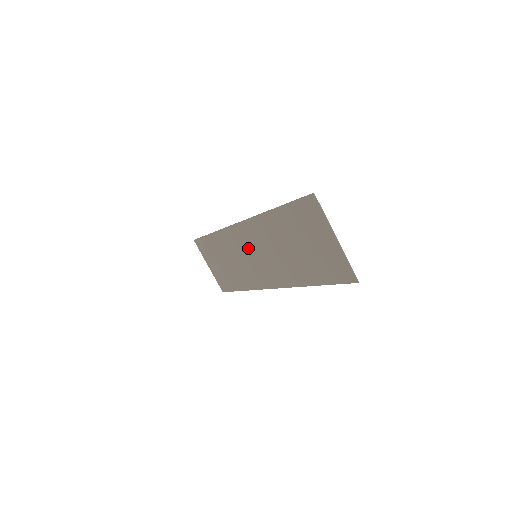
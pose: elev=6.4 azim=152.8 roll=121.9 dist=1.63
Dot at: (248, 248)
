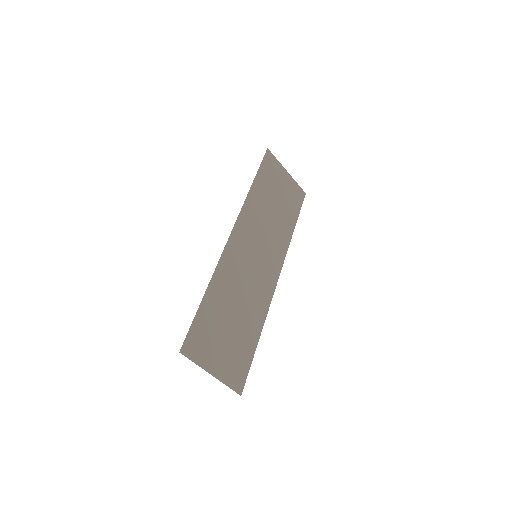
Dot at: (251, 245)
